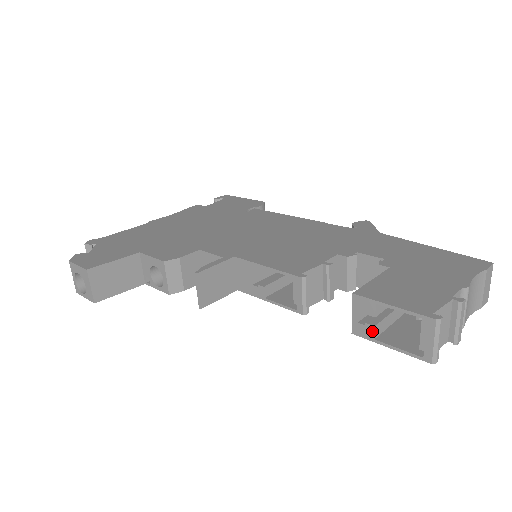
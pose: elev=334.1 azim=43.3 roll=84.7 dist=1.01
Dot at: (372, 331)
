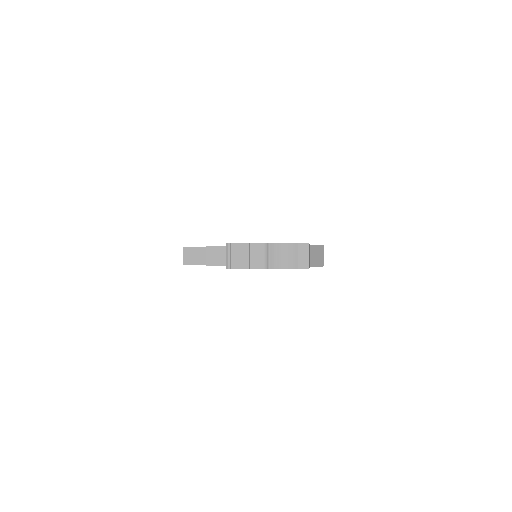
Dot at: occluded
